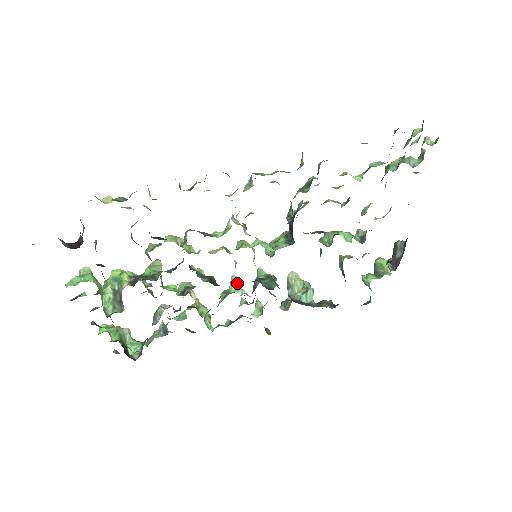
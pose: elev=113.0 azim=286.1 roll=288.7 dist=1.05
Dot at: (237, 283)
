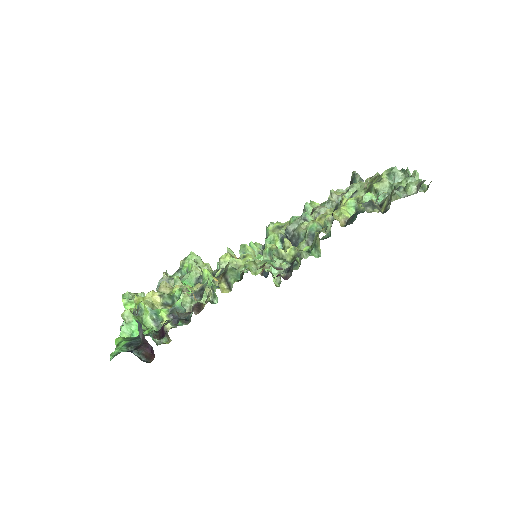
Dot at: occluded
